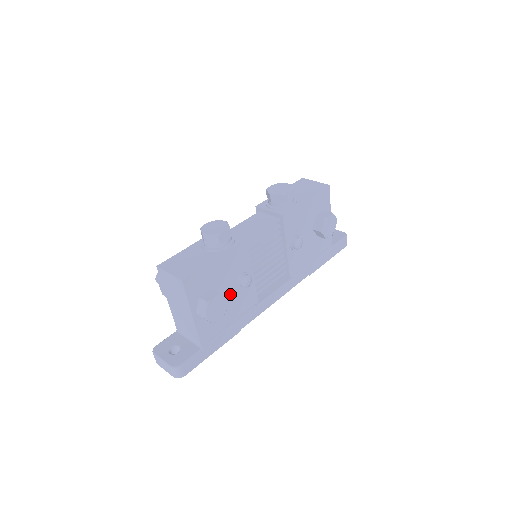
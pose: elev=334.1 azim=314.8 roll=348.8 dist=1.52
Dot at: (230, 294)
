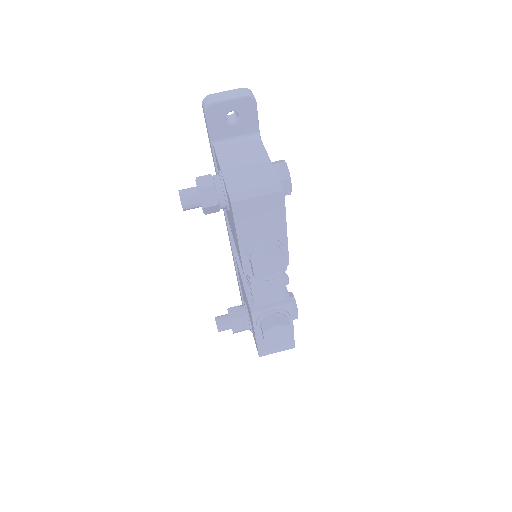
Dot at: occluded
